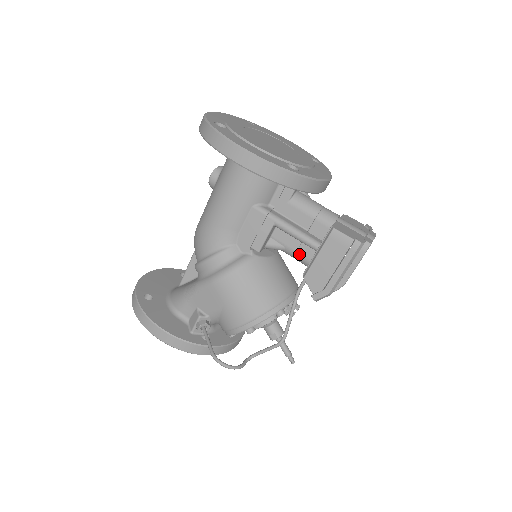
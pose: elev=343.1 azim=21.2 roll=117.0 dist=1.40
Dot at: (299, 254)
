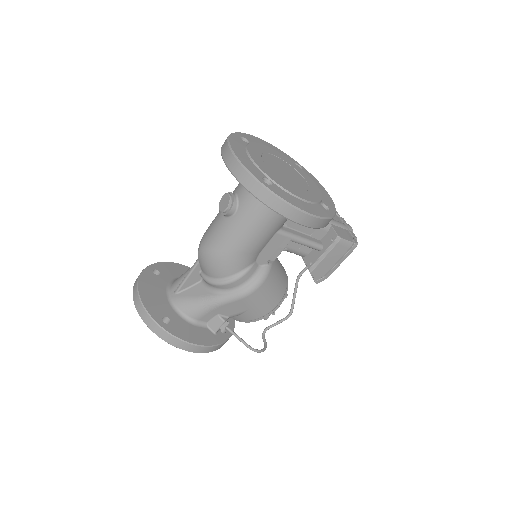
Dot at: (299, 252)
